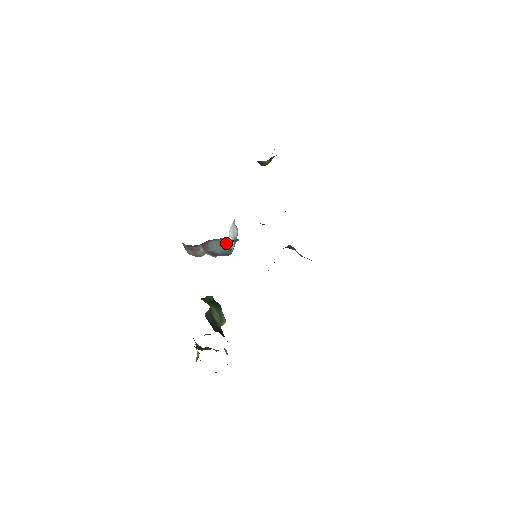
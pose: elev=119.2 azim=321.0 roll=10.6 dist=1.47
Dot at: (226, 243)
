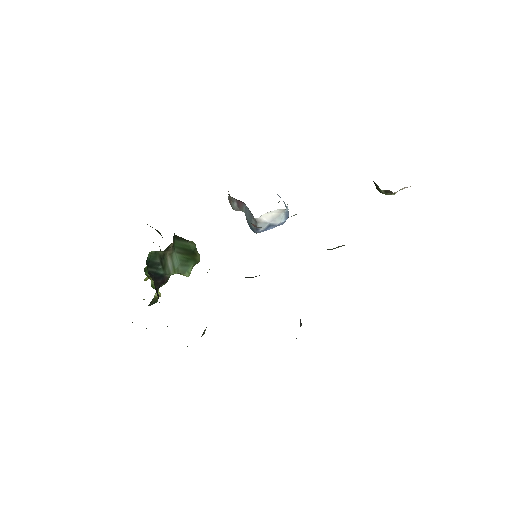
Dot at: (255, 220)
